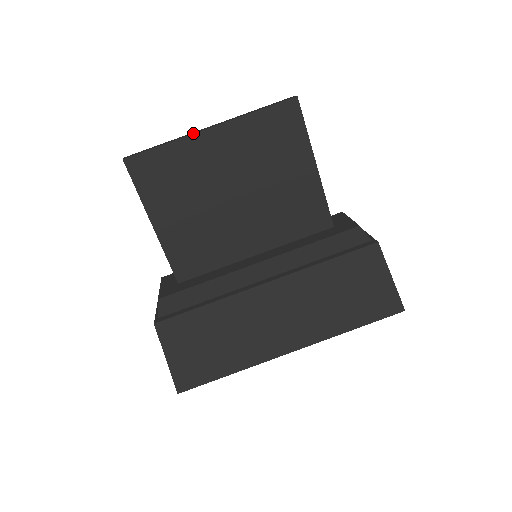
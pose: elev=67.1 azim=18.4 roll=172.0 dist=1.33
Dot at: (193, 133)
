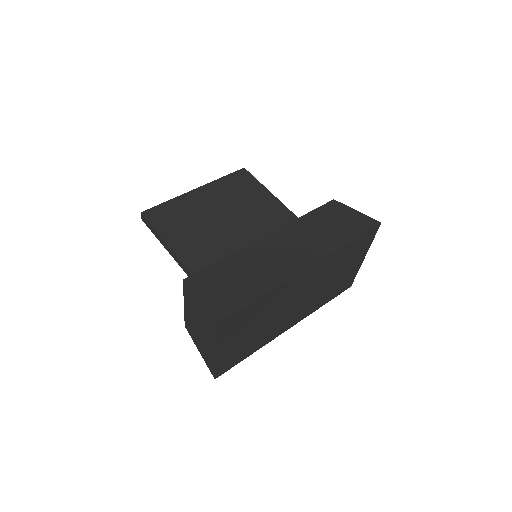
Dot at: (185, 194)
